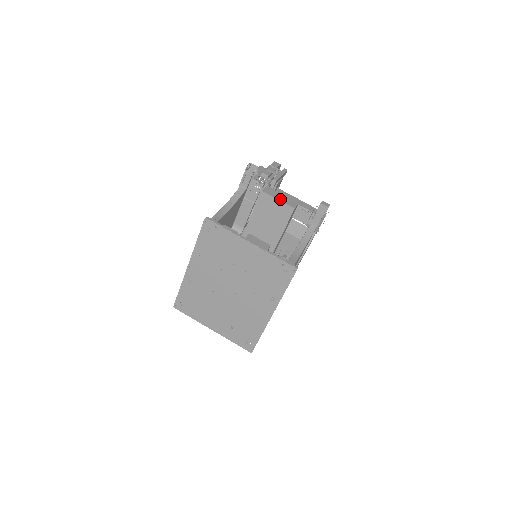
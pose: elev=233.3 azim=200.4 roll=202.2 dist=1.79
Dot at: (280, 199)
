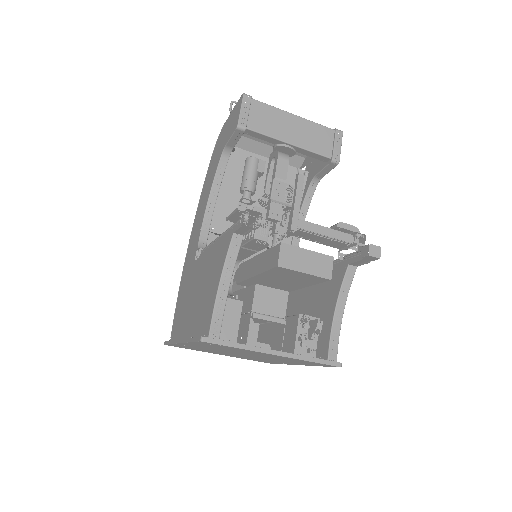
Dot at: (307, 269)
